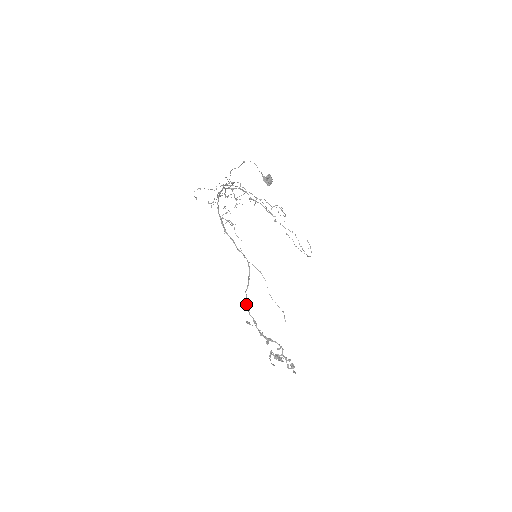
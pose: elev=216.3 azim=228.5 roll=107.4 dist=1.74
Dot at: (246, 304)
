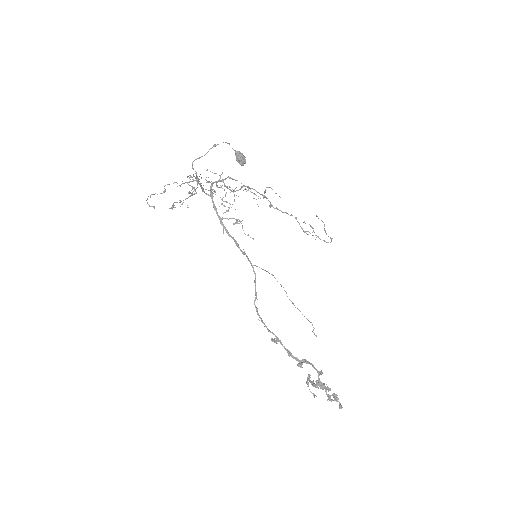
Dot at: (260, 318)
